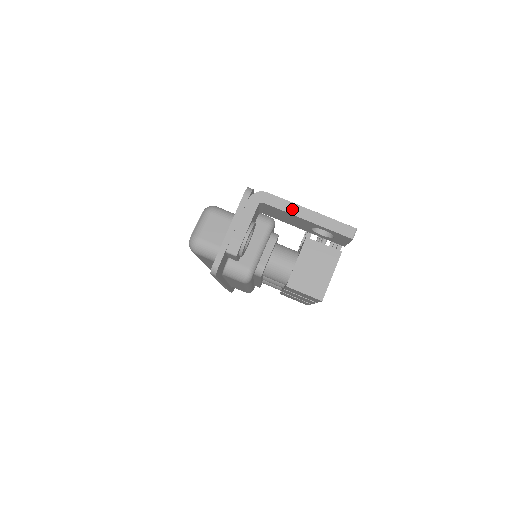
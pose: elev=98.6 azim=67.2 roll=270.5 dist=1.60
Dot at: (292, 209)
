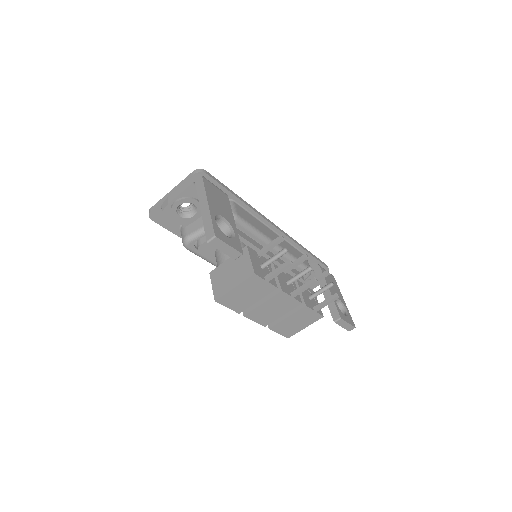
Dot at: (202, 197)
